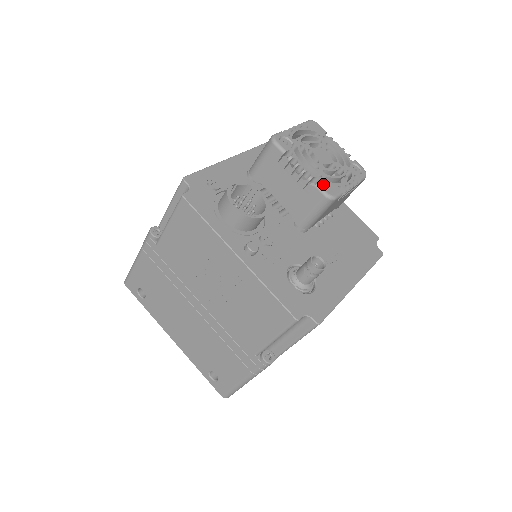
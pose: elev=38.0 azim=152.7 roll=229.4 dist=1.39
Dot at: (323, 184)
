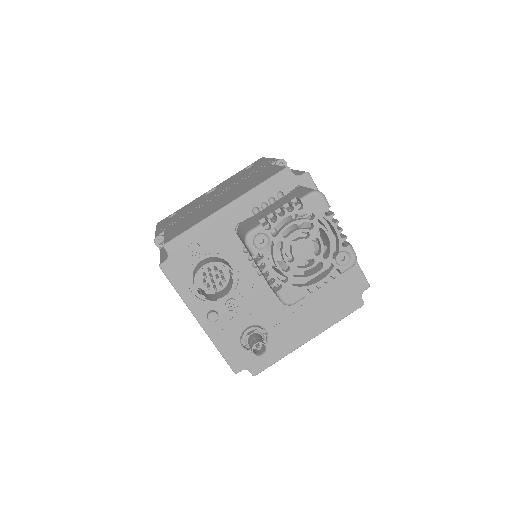
Dot at: (284, 291)
